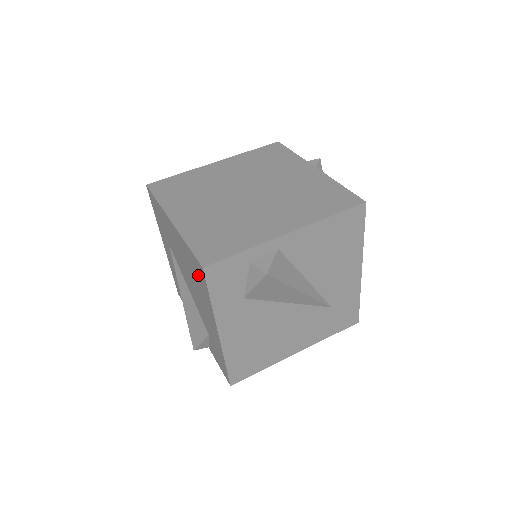
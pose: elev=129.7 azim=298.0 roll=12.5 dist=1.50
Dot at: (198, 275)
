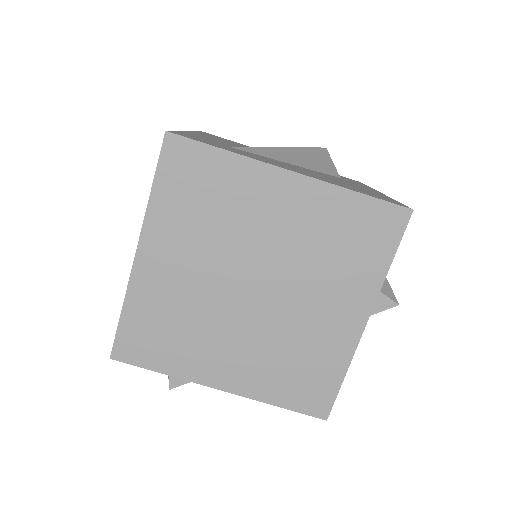
Dot at: occluded
